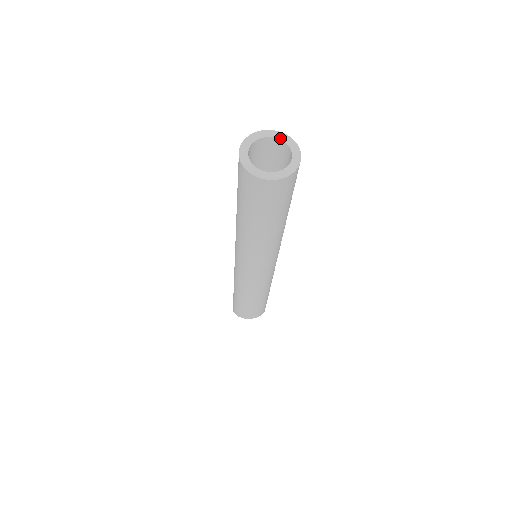
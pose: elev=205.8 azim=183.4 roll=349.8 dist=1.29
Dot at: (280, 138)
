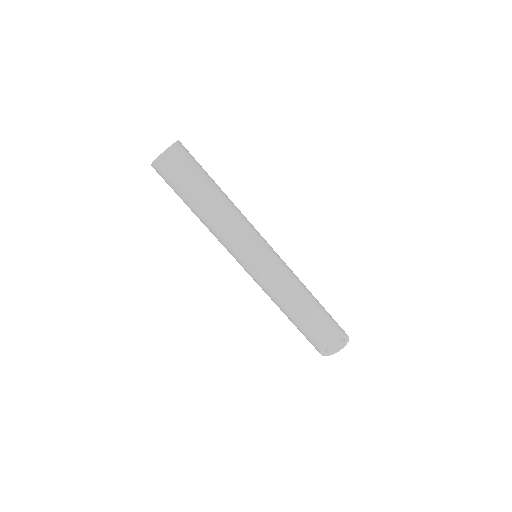
Dot at: occluded
